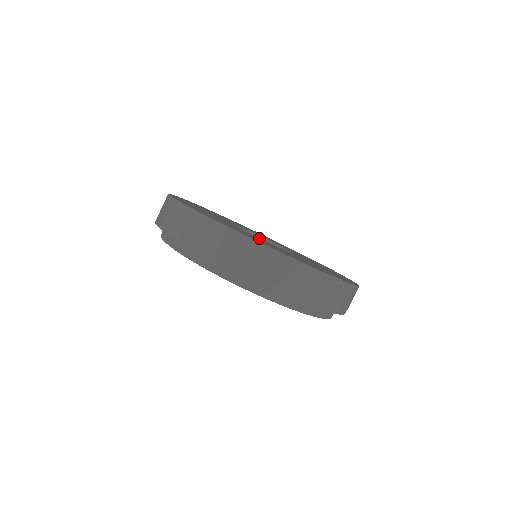
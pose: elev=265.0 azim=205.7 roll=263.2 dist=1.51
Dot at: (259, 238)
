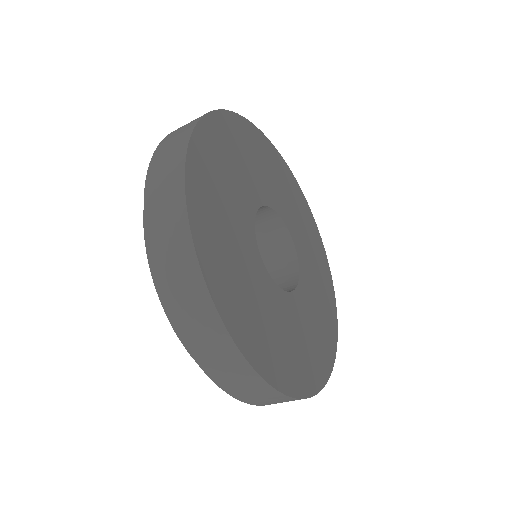
Dot at: (281, 298)
